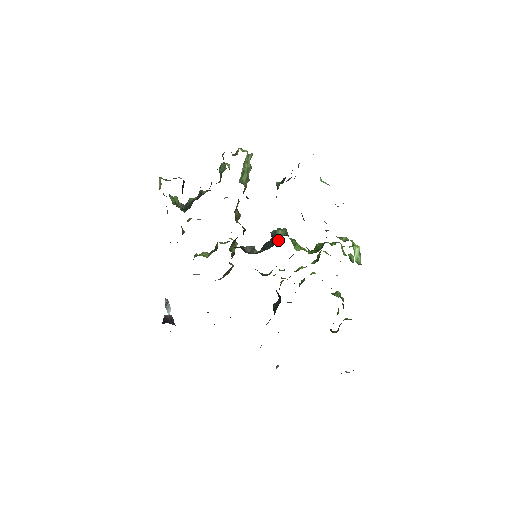
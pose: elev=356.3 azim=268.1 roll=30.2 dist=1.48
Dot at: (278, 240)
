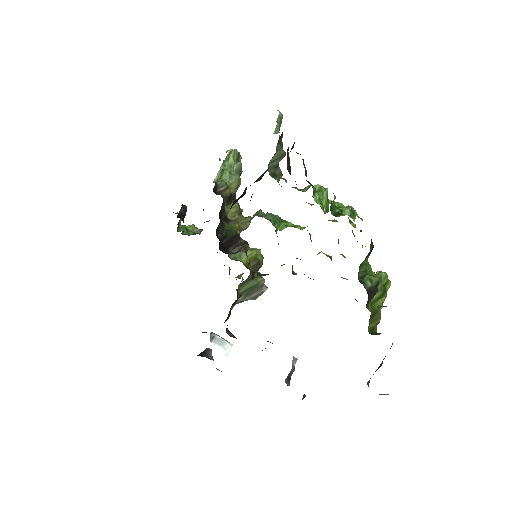
Dot at: occluded
